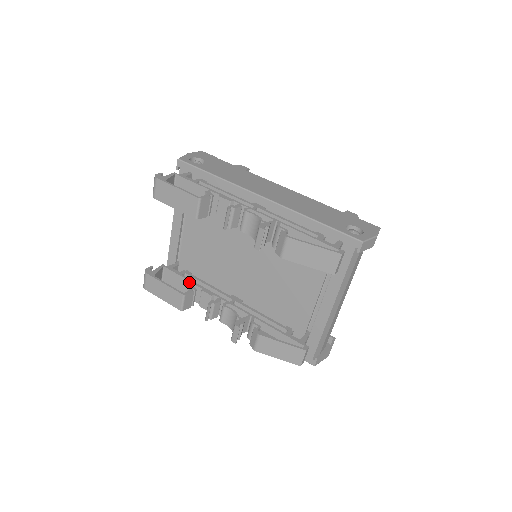
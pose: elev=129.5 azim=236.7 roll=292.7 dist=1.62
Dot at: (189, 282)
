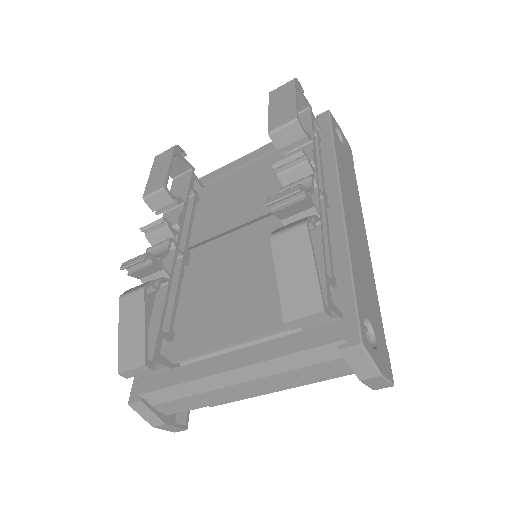
Dot at: (185, 198)
